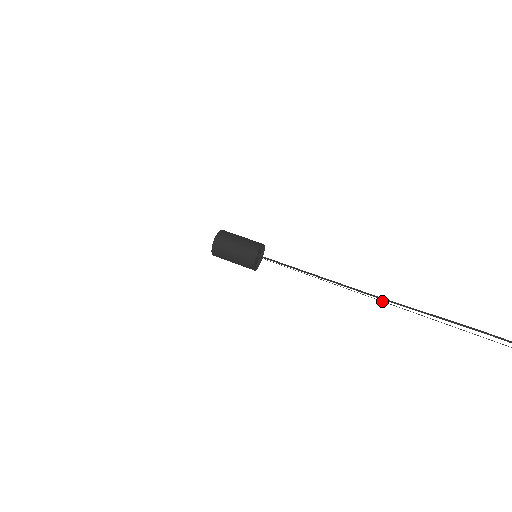
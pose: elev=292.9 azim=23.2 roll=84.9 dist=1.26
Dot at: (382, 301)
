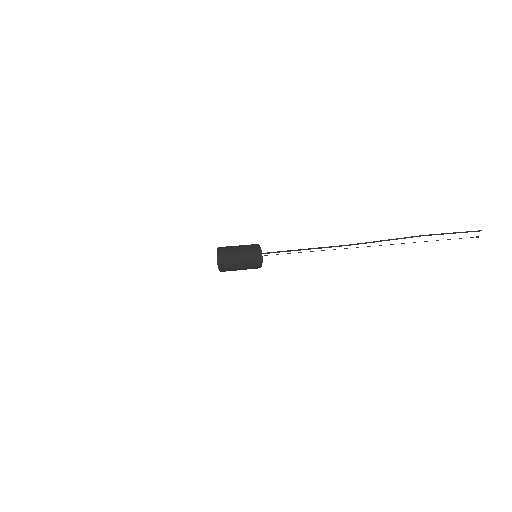
Dot at: (357, 247)
